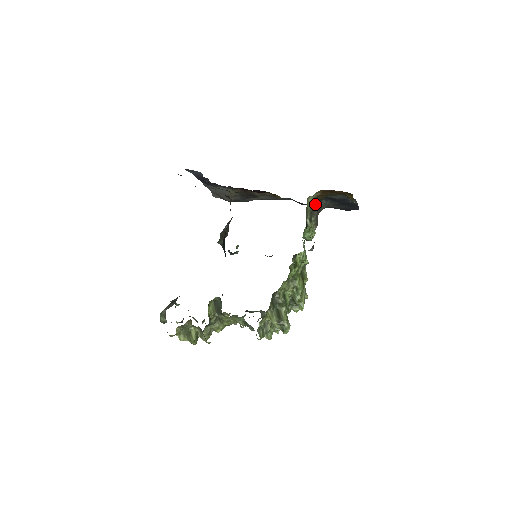
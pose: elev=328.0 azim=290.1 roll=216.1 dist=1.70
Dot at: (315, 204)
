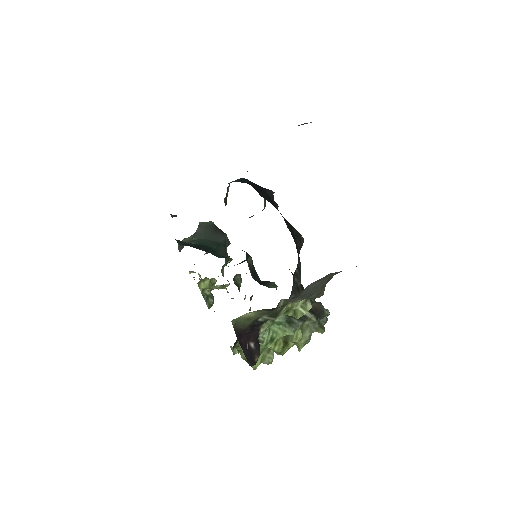
Dot at: (273, 309)
